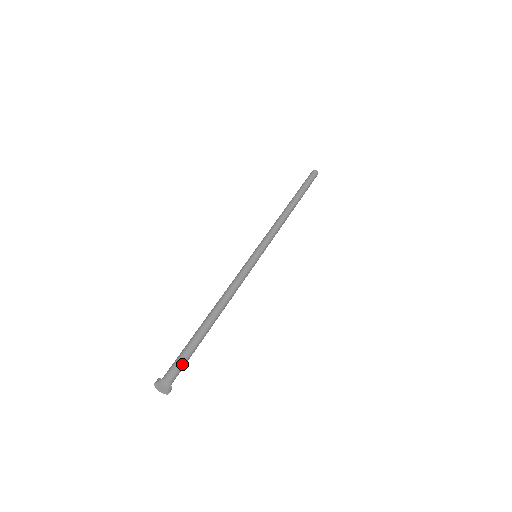
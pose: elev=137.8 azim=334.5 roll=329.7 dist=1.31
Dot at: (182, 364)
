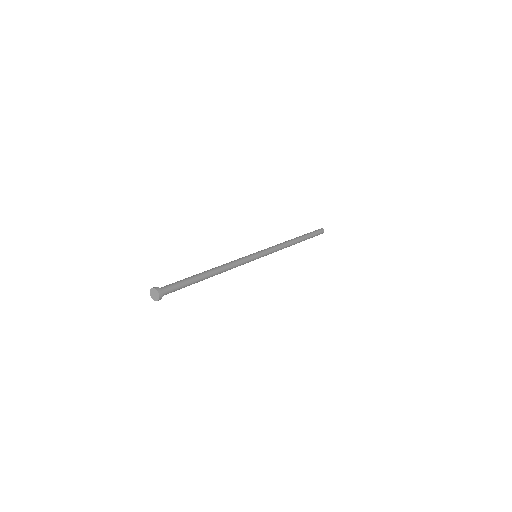
Dot at: (172, 284)
